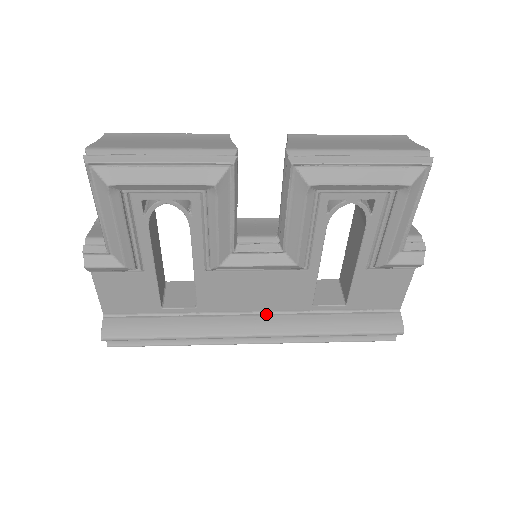
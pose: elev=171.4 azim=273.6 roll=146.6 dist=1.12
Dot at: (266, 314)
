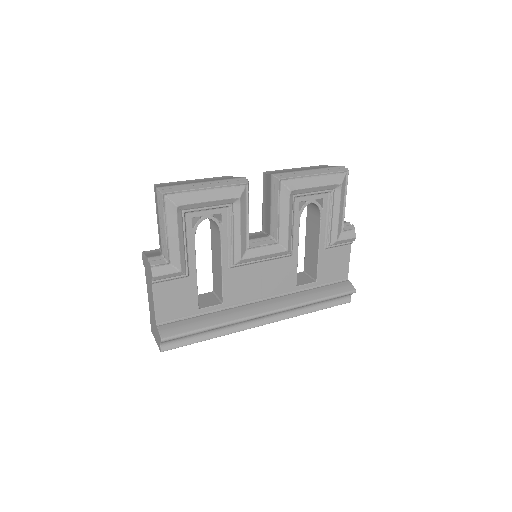
Dot at: (269, 299)
